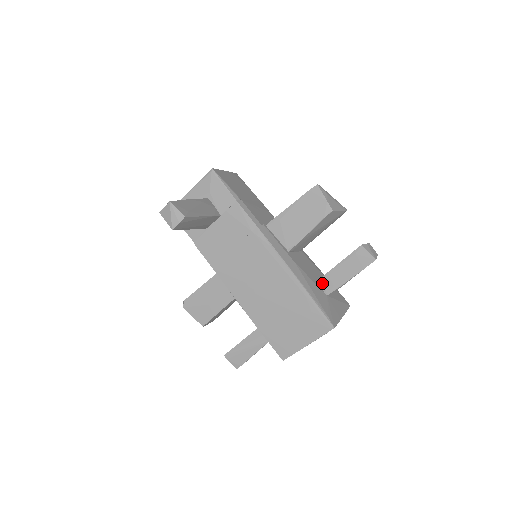
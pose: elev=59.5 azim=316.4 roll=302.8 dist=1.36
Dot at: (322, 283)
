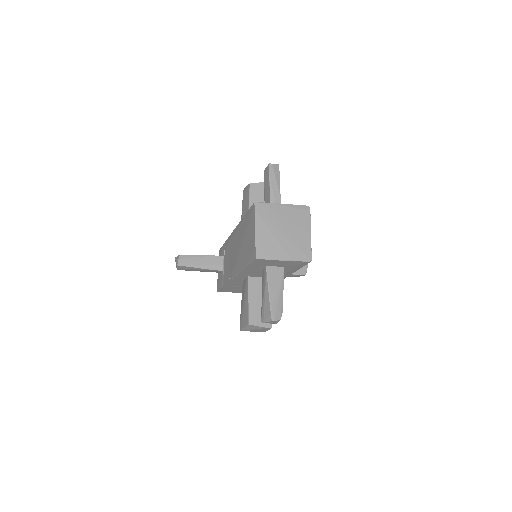
Dot at: occluded
